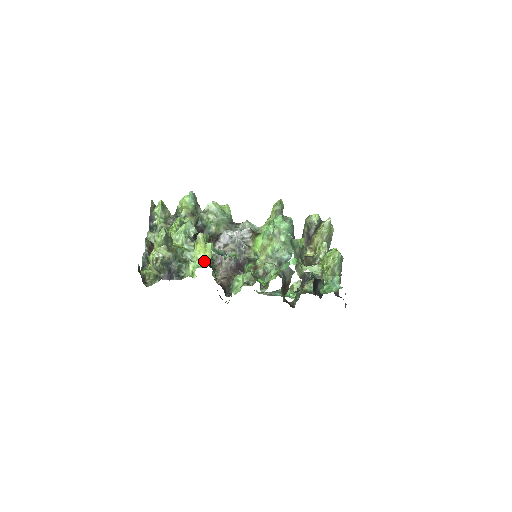
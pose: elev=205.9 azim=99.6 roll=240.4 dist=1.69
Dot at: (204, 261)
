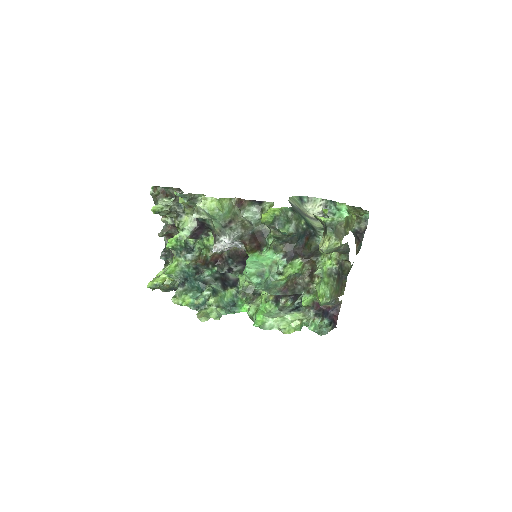
Dot at: occluded
